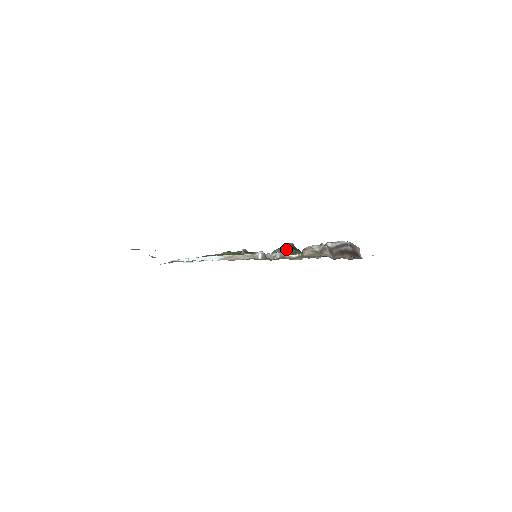
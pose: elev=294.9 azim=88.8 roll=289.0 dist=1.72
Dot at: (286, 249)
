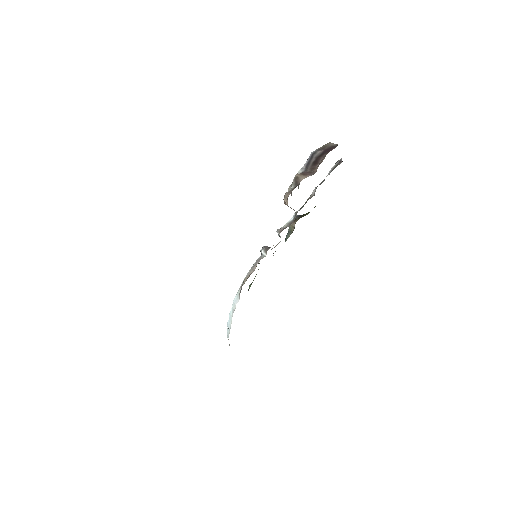
Dot at: (292, 225)
